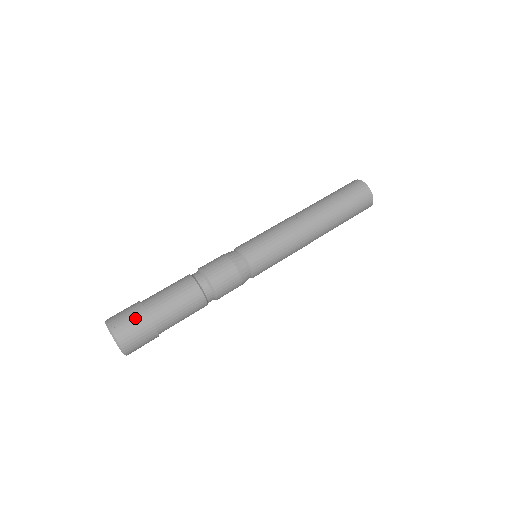
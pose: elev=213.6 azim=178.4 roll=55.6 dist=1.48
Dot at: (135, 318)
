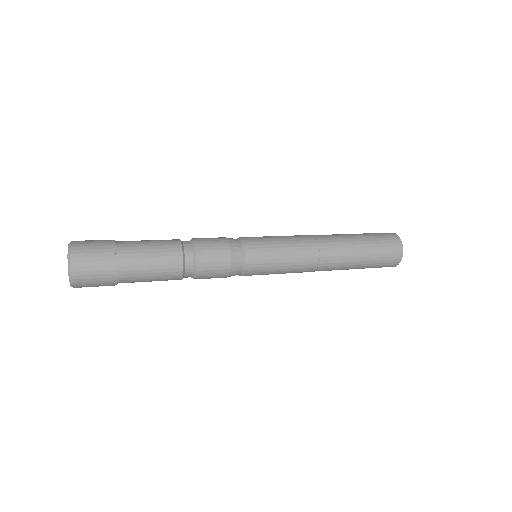
Dot at: (101, 240)
